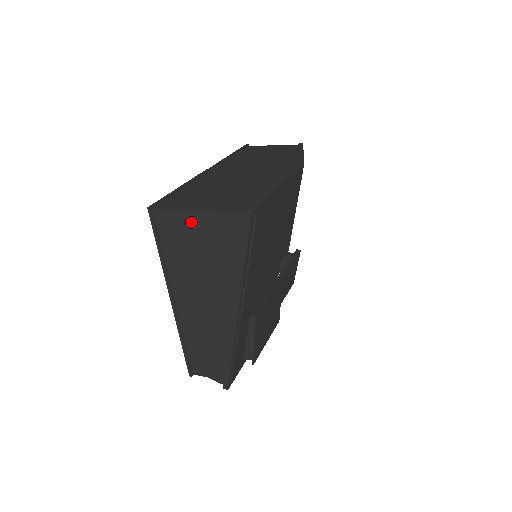
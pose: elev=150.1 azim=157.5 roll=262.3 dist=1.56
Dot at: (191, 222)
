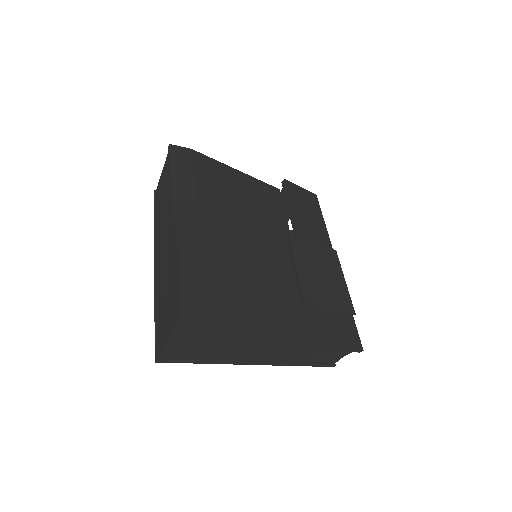
Dot at: (180, 341)
